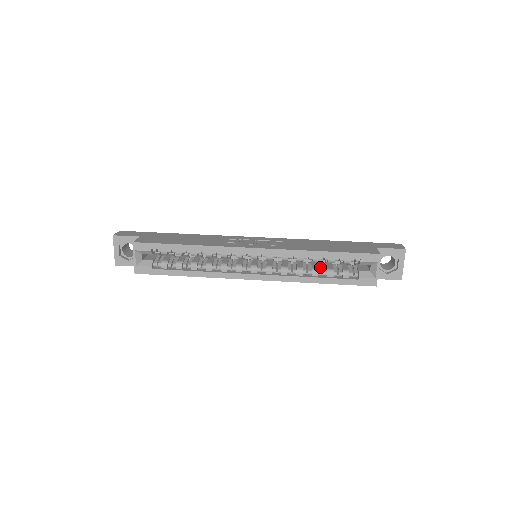
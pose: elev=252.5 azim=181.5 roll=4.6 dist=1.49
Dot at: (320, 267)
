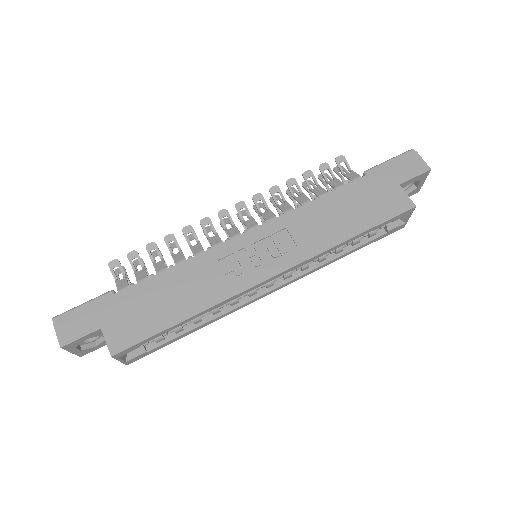
Dot at: occluded
